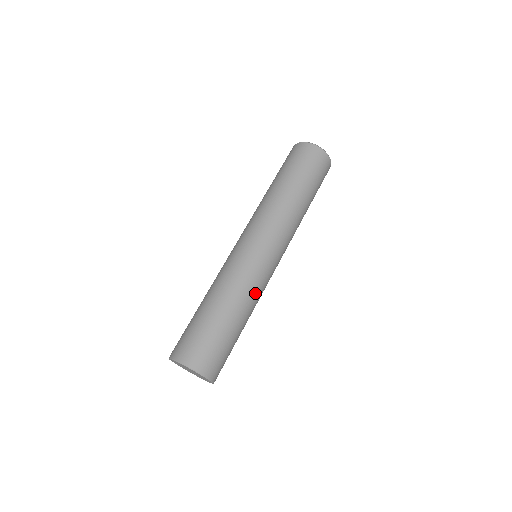
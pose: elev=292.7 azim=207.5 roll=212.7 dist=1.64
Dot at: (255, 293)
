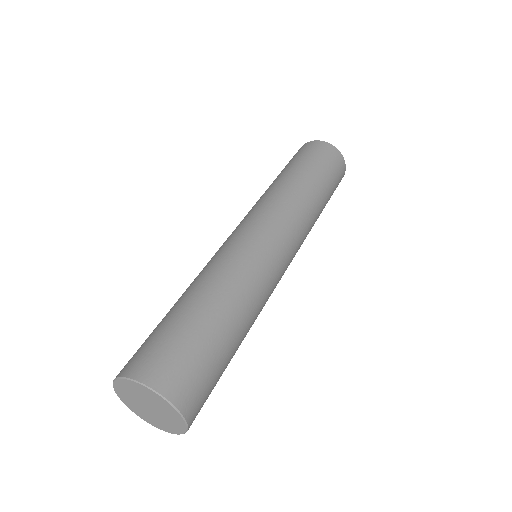
Dot at: (244, 277)
